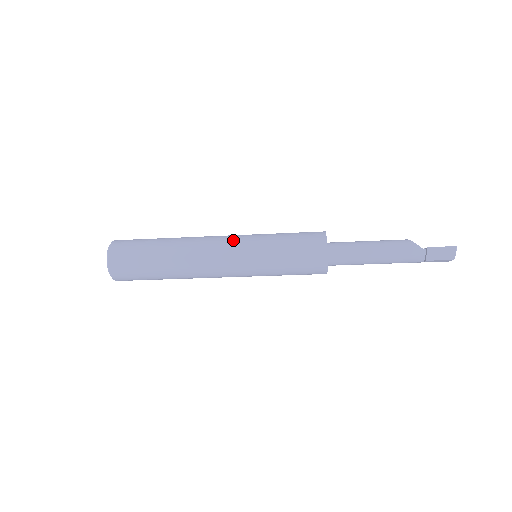
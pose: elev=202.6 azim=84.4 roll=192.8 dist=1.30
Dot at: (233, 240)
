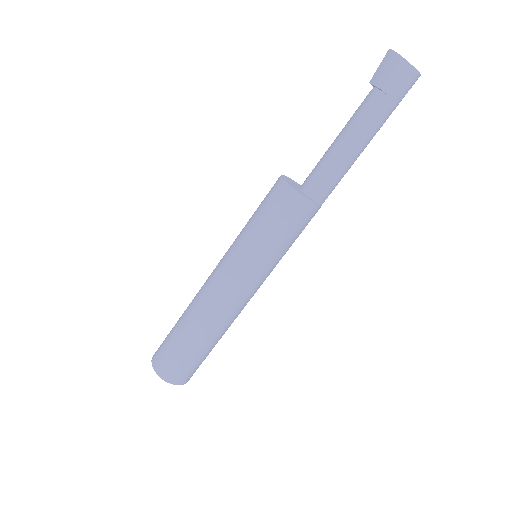
Dot at: occluded
